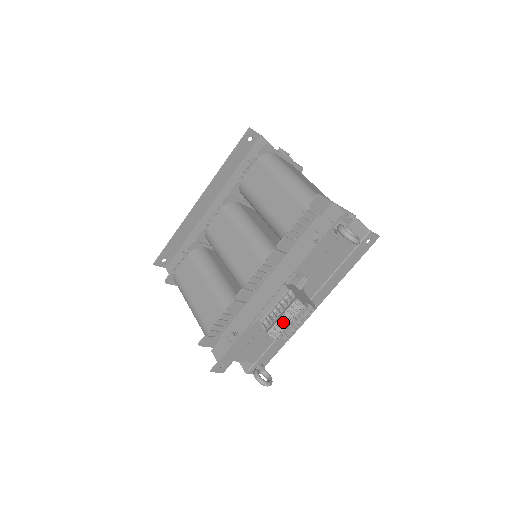
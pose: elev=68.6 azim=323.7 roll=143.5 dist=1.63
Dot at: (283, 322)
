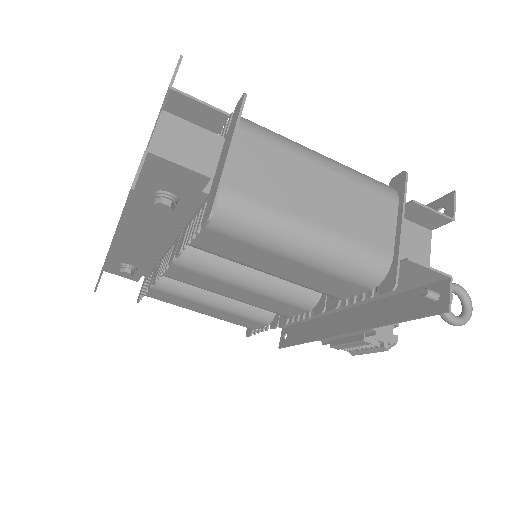
Dot at: occluded
